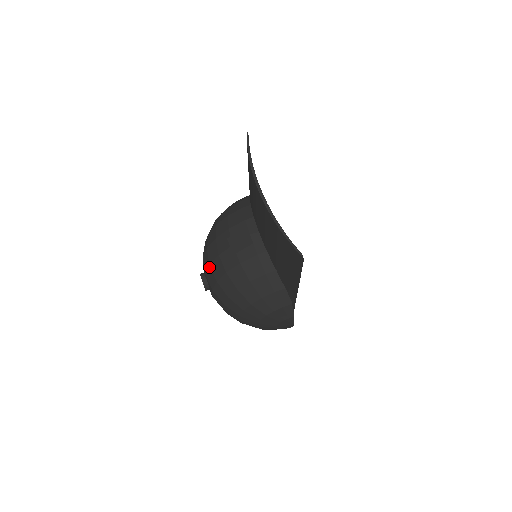
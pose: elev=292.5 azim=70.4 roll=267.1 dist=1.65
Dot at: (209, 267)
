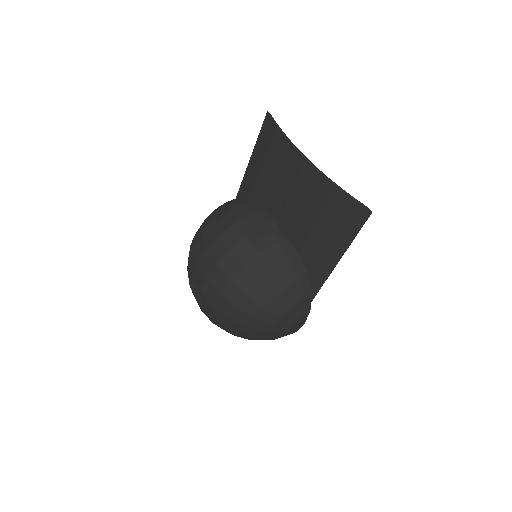
Dot at: (215, 267)
